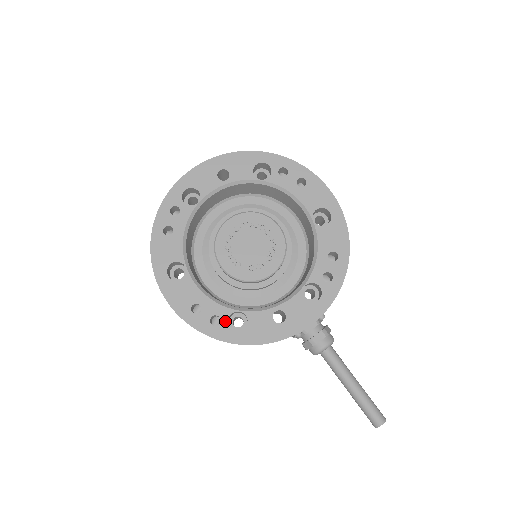
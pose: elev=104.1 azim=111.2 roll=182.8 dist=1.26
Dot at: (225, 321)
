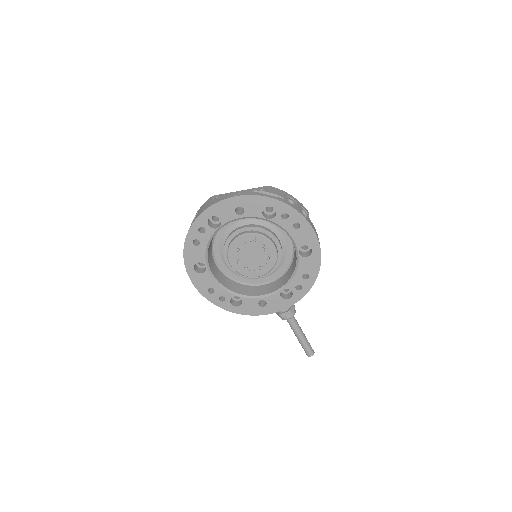
Dot at: (228, 300)
